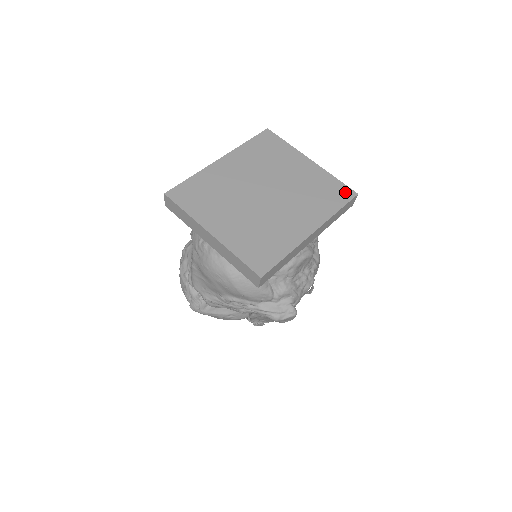
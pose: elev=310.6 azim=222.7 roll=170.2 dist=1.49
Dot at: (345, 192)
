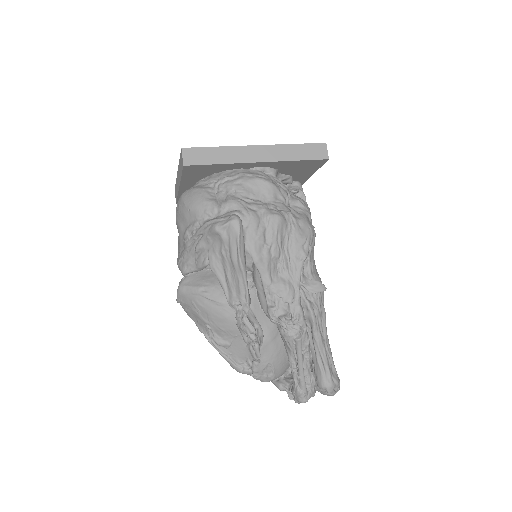
Dot at: occluded
